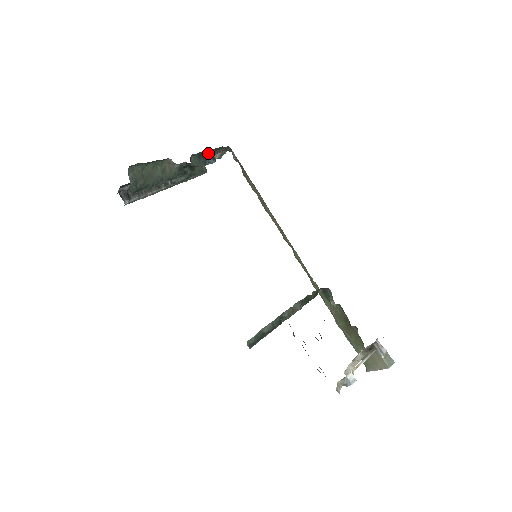
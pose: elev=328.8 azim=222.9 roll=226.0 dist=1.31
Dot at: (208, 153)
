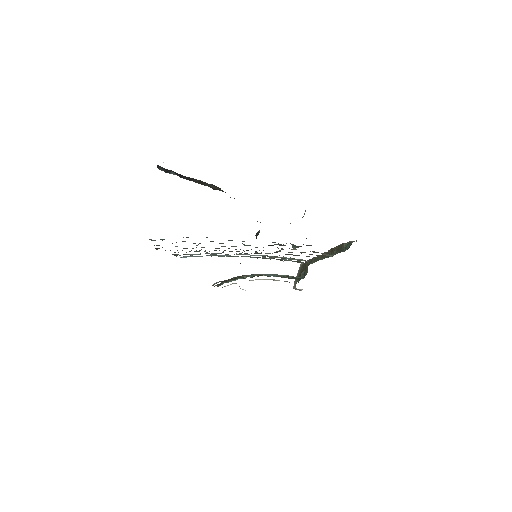
Dot at: occluded
